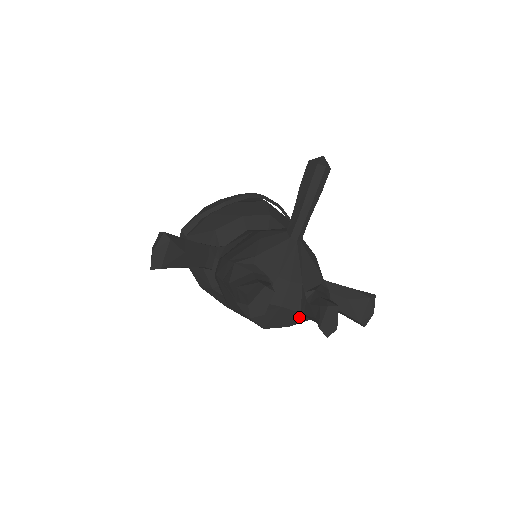
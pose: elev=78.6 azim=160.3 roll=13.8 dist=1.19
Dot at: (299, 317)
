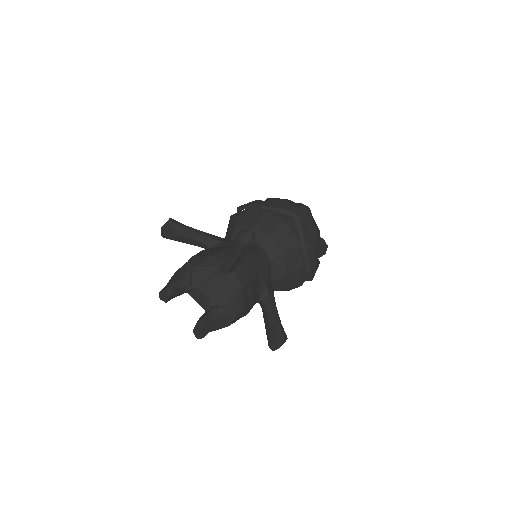
Dot at: occluded
